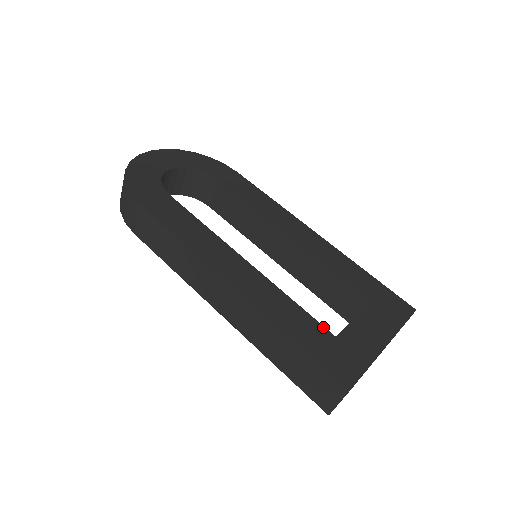
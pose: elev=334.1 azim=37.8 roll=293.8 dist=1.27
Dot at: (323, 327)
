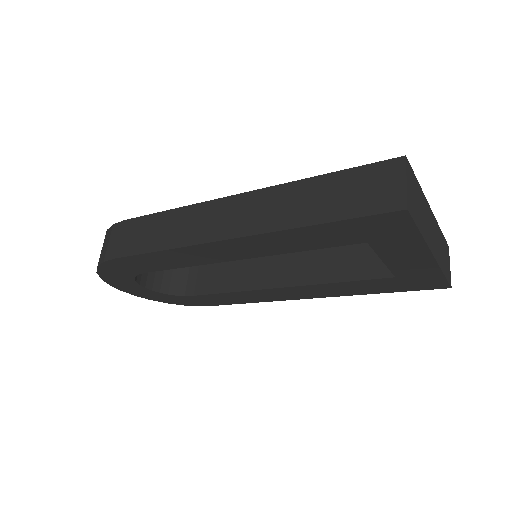
Dot at: occluded
